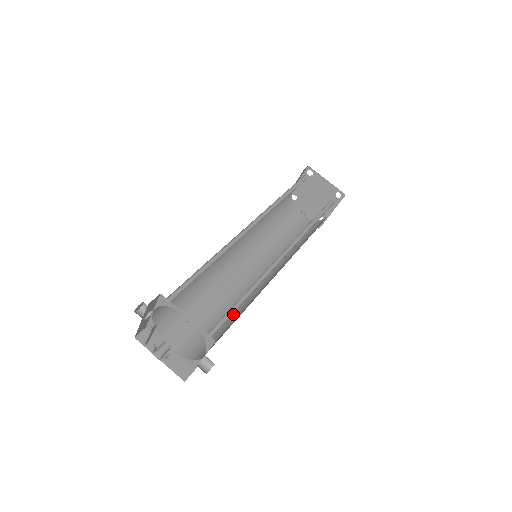
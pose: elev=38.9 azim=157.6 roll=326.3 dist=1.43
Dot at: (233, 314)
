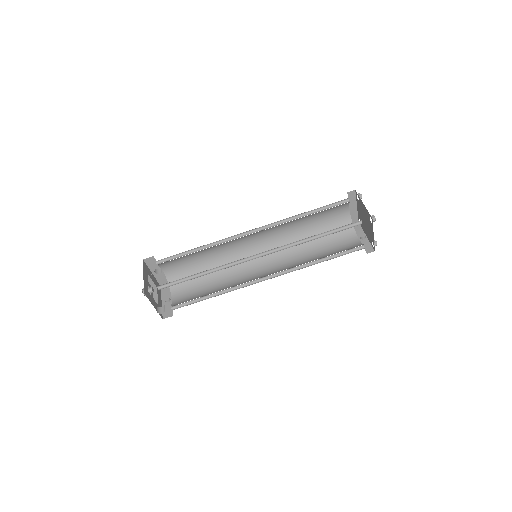
Dot at: (217, 291)
